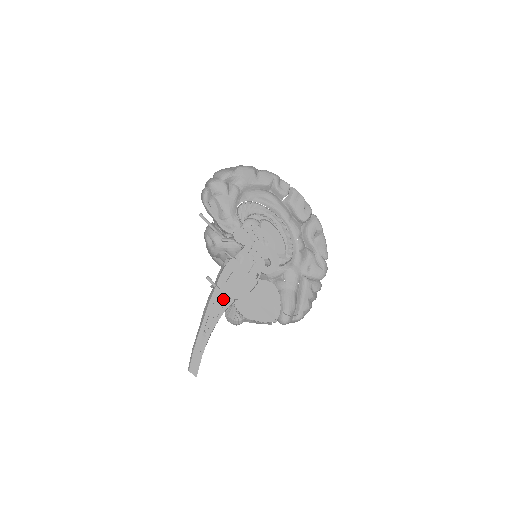
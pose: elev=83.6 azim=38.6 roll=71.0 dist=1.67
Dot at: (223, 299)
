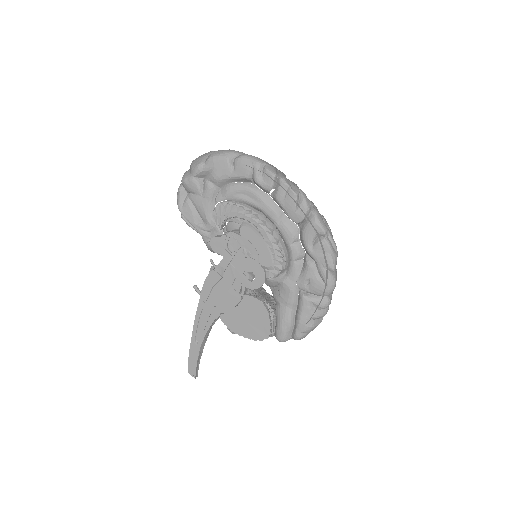
Dot at: (209, 312)
